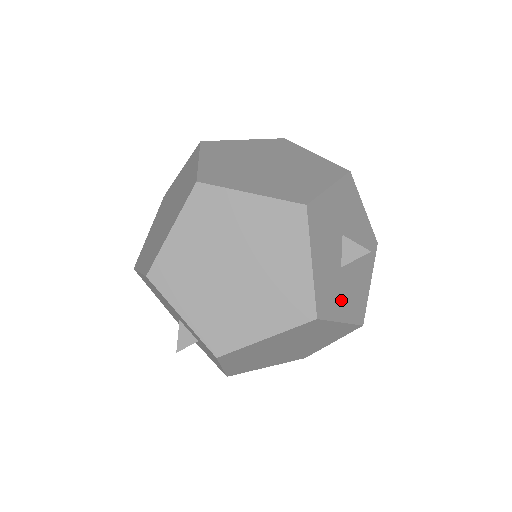
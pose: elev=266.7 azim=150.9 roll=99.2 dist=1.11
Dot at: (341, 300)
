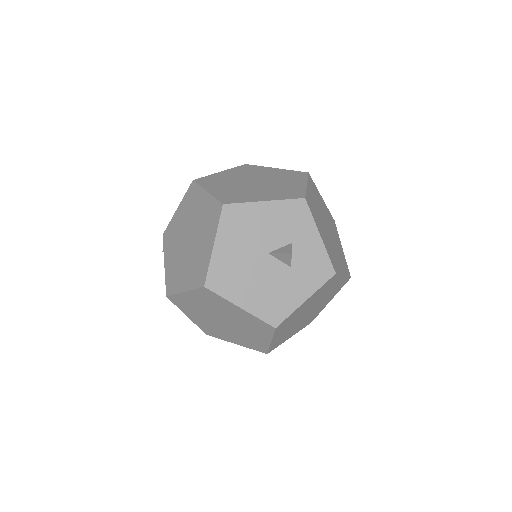
Dot at: occluded
